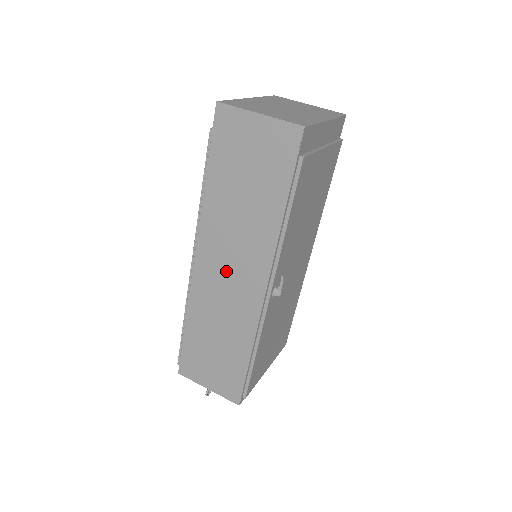
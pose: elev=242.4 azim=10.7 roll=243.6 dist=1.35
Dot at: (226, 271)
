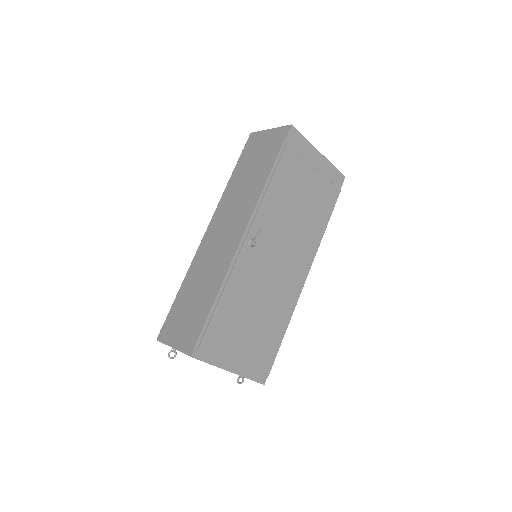
Dot at: (223, 231)
